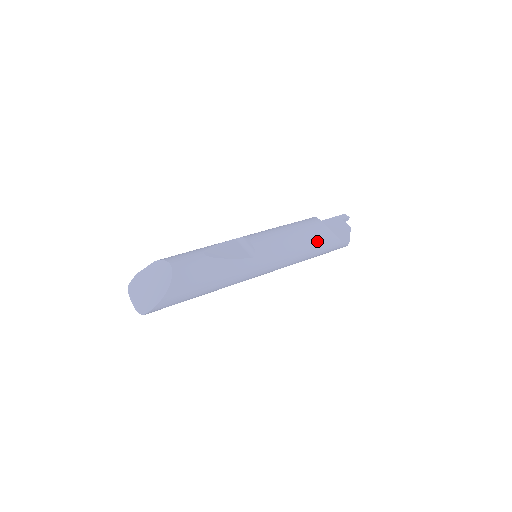
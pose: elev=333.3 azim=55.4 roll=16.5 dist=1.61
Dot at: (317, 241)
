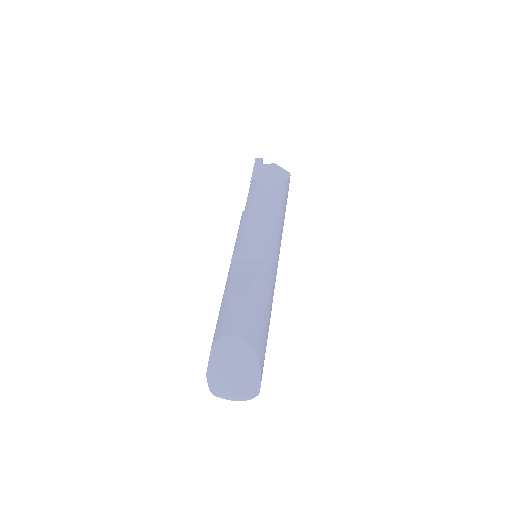
Dot at: (279, 196)
